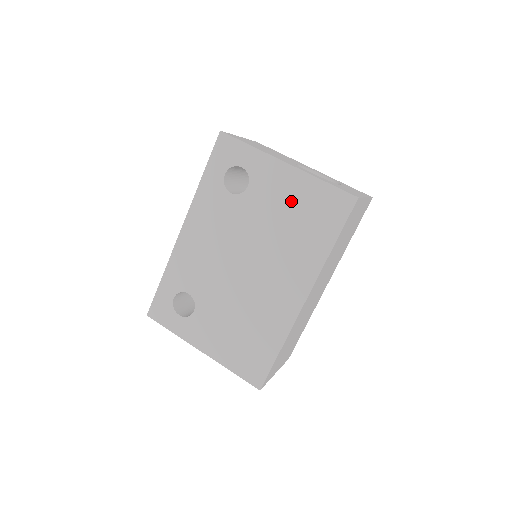
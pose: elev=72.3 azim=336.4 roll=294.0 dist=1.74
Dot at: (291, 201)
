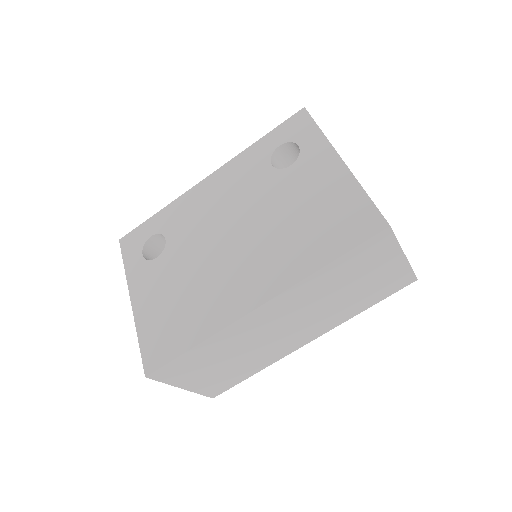
Dot at: (320, 197)
